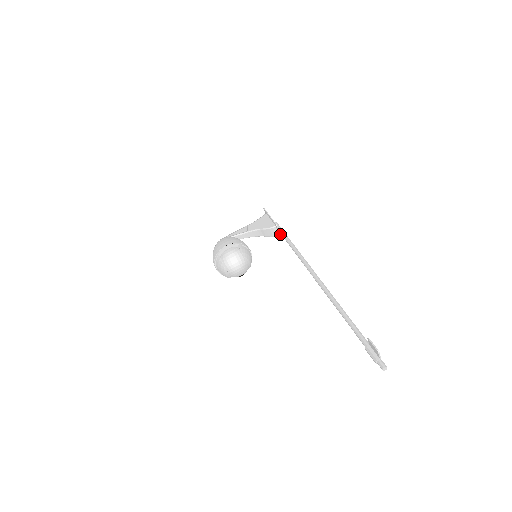
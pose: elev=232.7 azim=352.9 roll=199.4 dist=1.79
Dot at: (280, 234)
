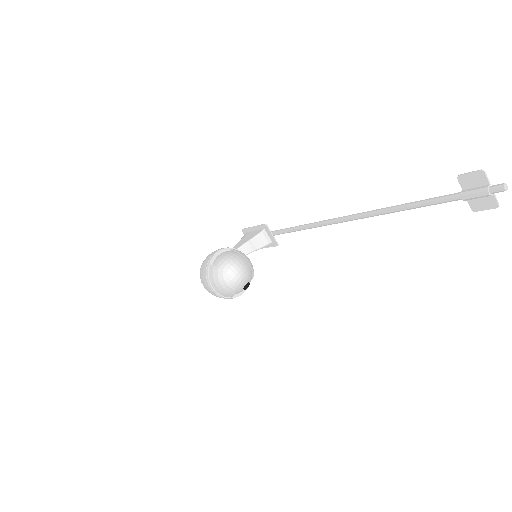
Dot at: (273, 236)
